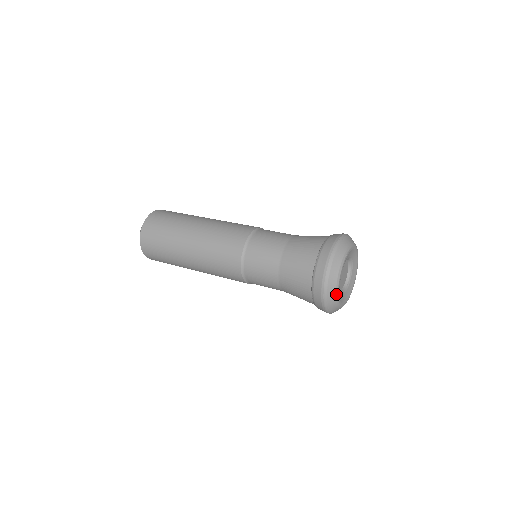
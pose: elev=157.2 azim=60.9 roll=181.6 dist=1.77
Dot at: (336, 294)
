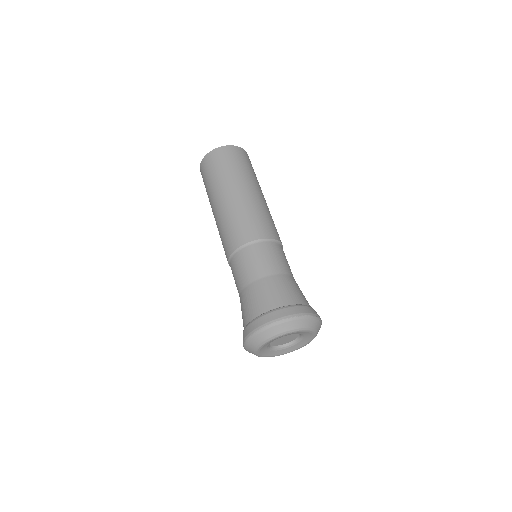
Dot at: (254, 353)
